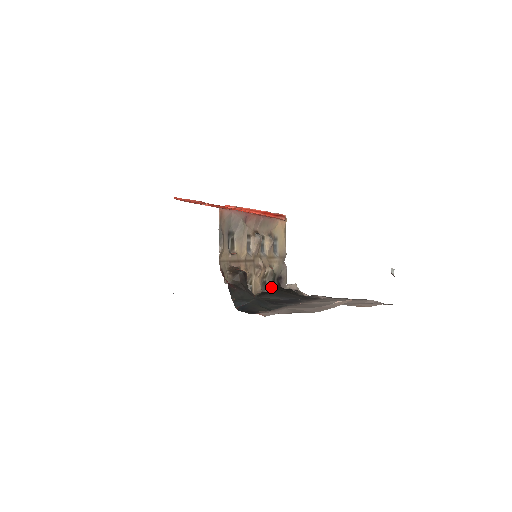
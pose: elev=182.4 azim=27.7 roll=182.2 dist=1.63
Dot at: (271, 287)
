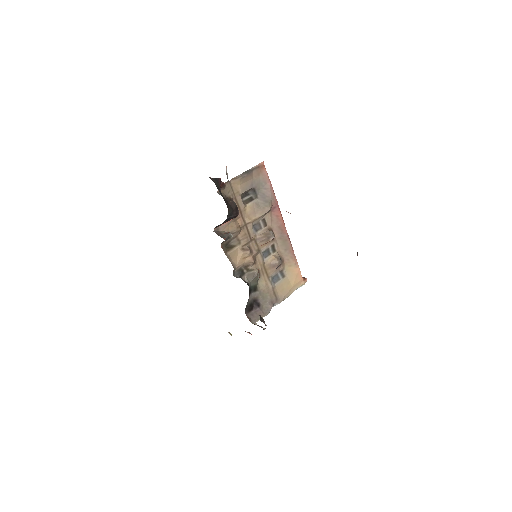
Dot at: (244, 281)
